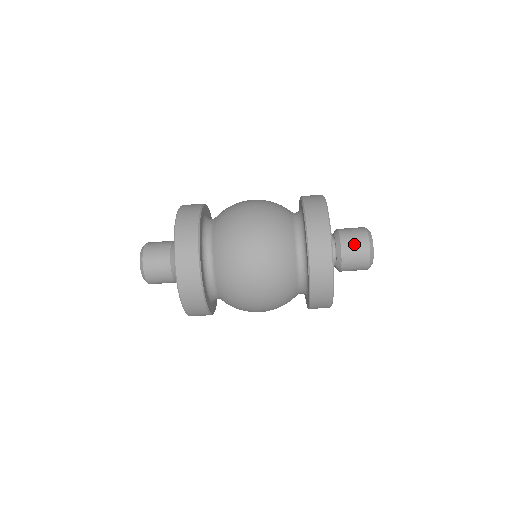
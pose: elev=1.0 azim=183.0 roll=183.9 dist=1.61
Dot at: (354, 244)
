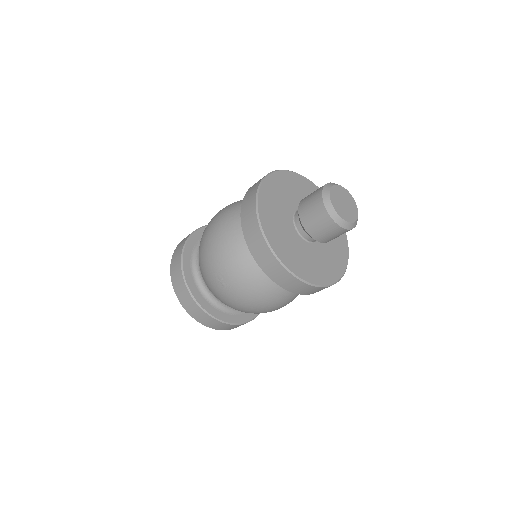
Dot at: (313, 218)
